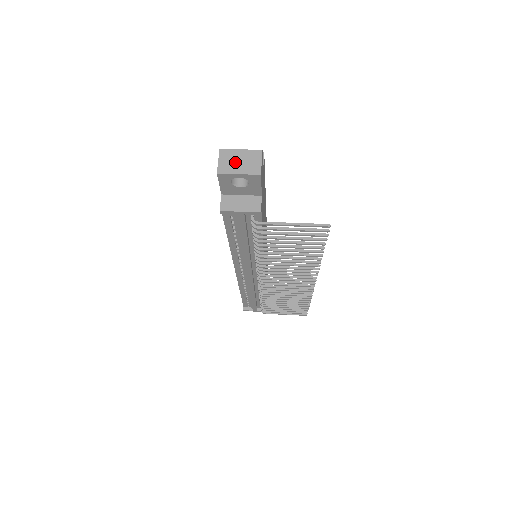
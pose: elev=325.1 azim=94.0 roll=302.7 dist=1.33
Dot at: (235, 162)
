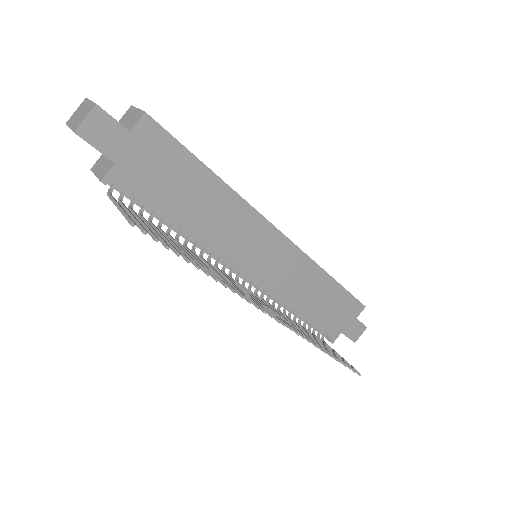
Dot at: (78, 114)
